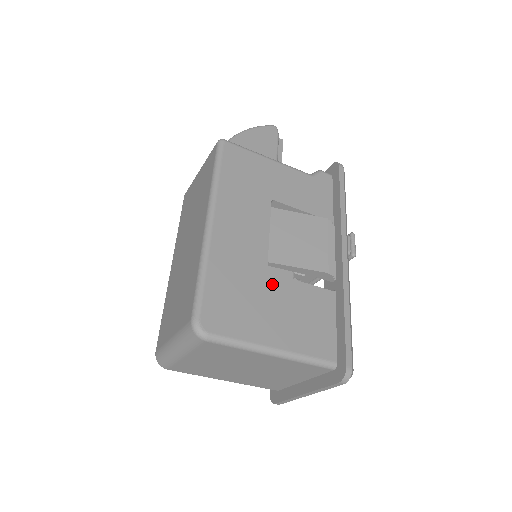
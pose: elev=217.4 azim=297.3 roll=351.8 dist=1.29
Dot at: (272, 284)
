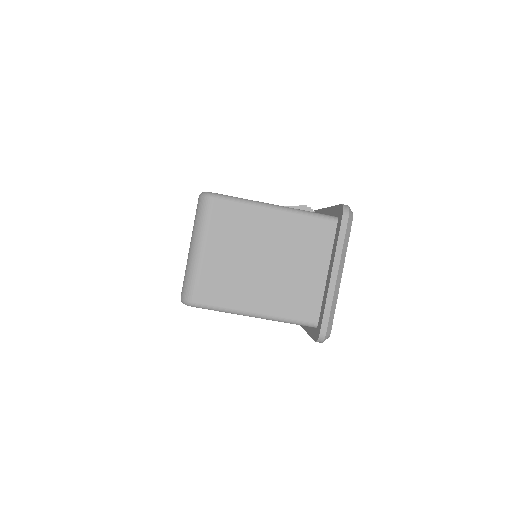
Dot at: occluded
